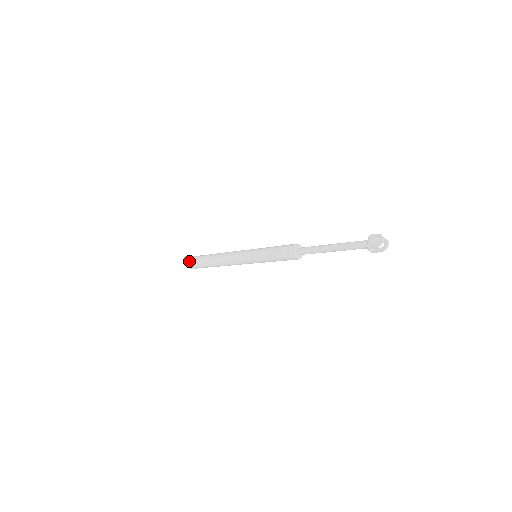
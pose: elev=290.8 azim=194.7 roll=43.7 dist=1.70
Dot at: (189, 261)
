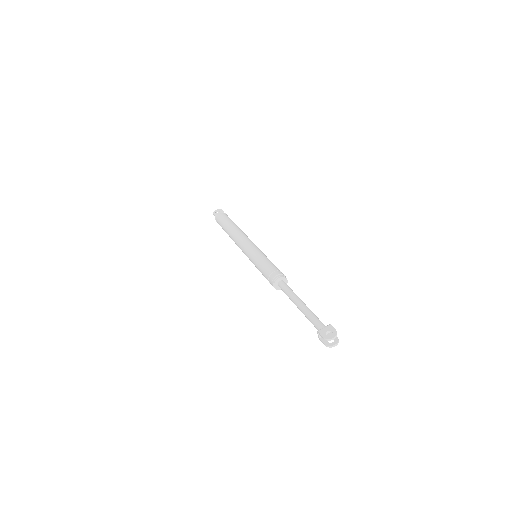
Dot at: occluded
